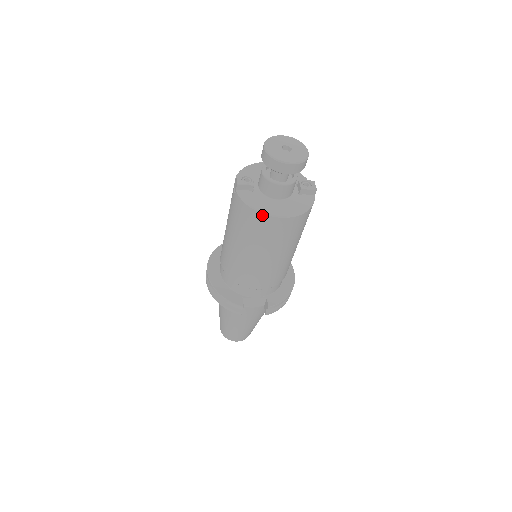
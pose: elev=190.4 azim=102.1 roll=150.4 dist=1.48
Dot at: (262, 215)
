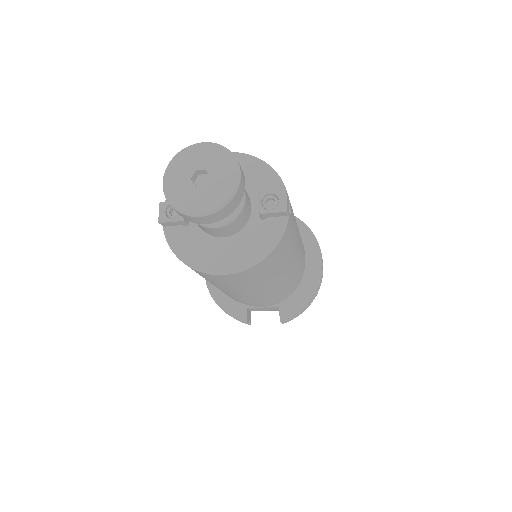
Dot at: (198, 271)
